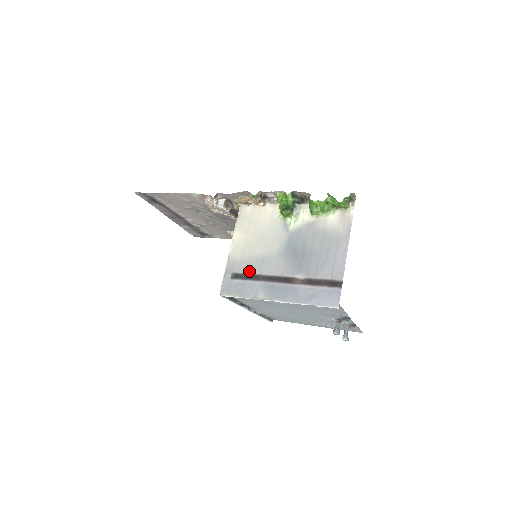
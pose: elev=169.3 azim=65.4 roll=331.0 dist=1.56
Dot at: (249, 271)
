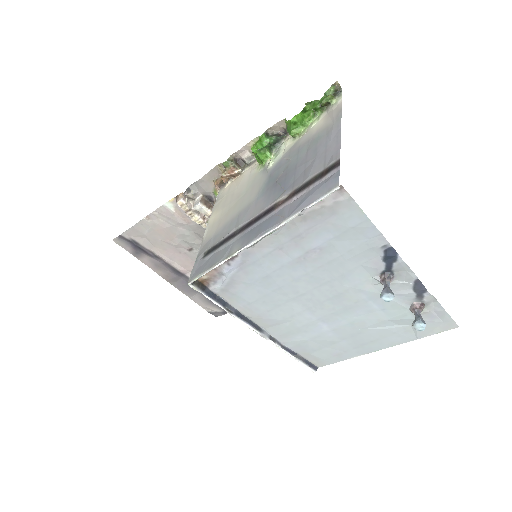
Dot at: (223, 236)
